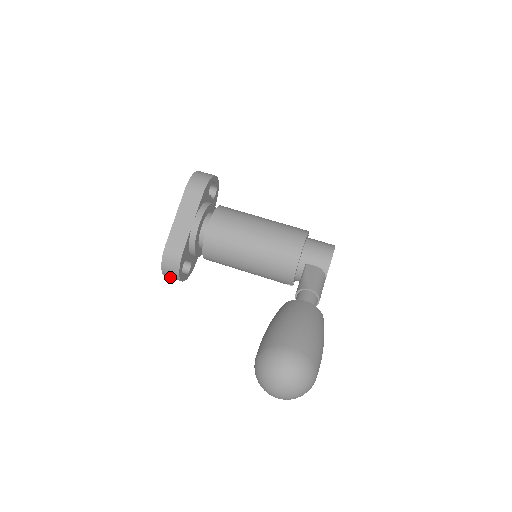
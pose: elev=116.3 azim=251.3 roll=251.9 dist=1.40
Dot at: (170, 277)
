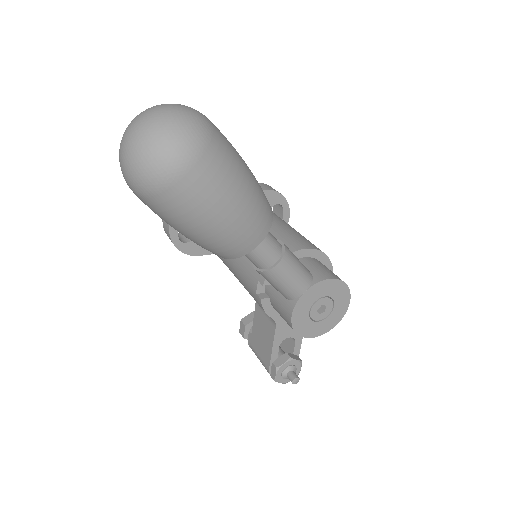
Dot at: occluded
